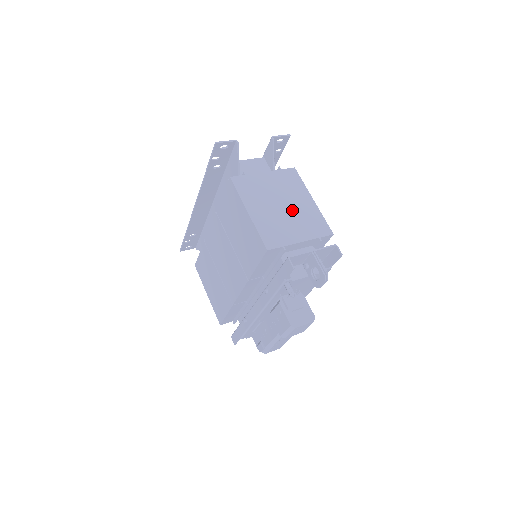
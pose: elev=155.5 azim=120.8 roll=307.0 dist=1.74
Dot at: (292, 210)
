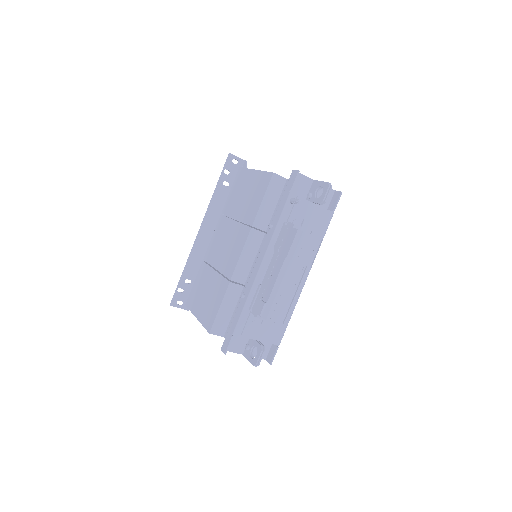
Dot at: occluded
